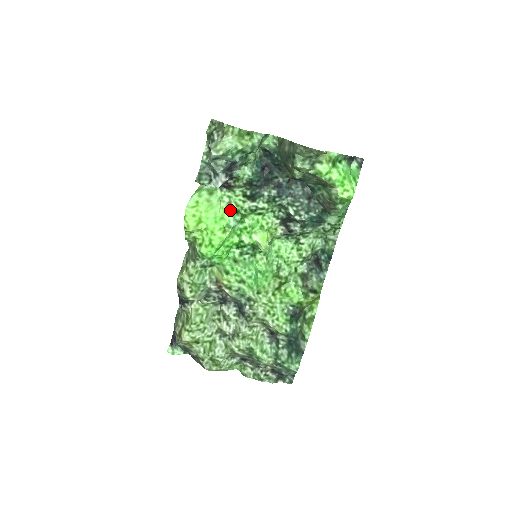
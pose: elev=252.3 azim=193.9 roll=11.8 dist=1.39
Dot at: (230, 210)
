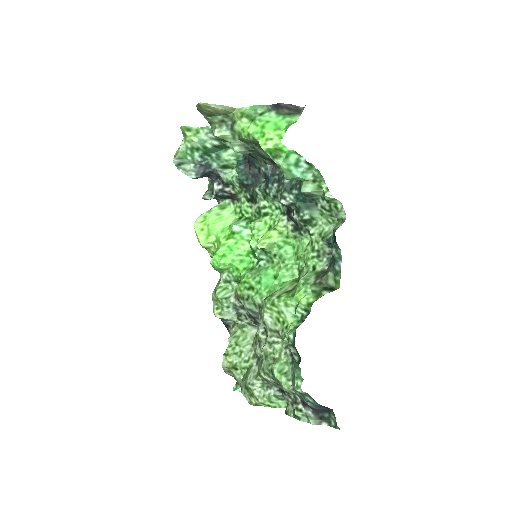
Dot at: (240, 219)
